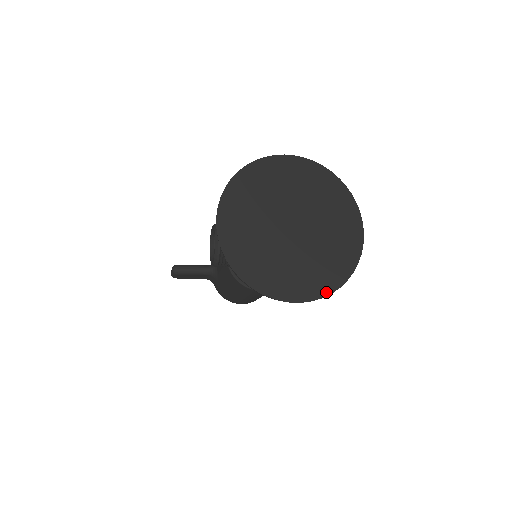
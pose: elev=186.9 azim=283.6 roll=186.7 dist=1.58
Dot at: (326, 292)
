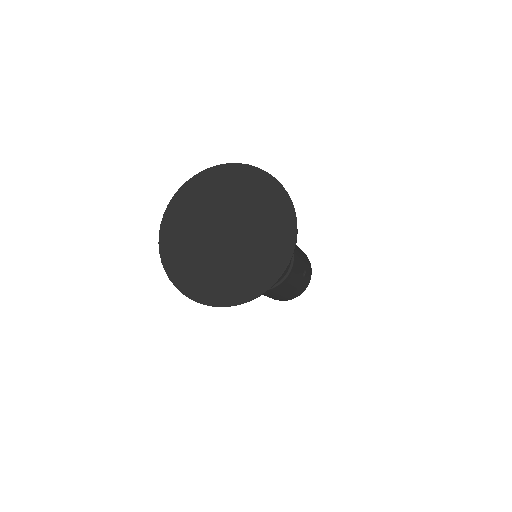
Dot at: (234, 302)
